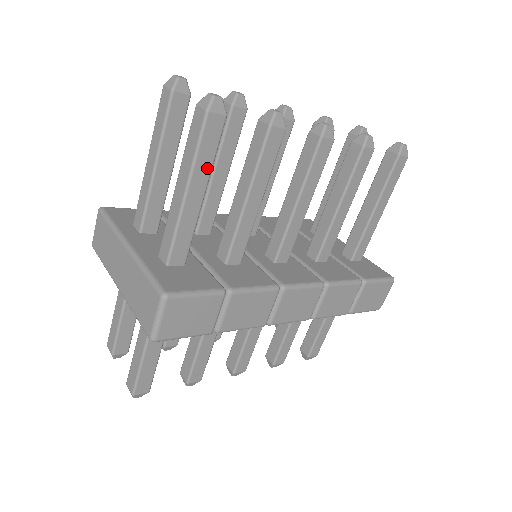
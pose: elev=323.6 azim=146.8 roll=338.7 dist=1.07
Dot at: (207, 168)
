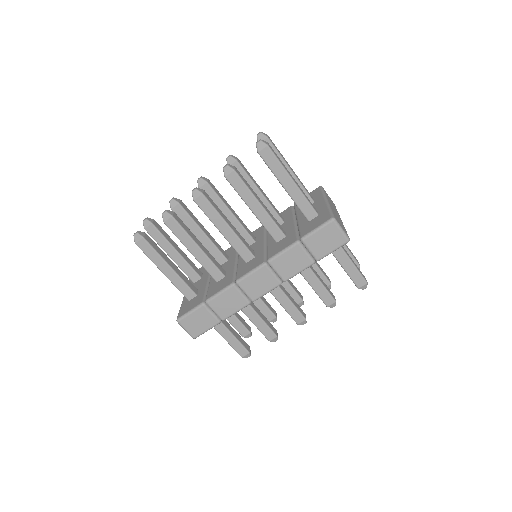
Dot at: (159, 259)
